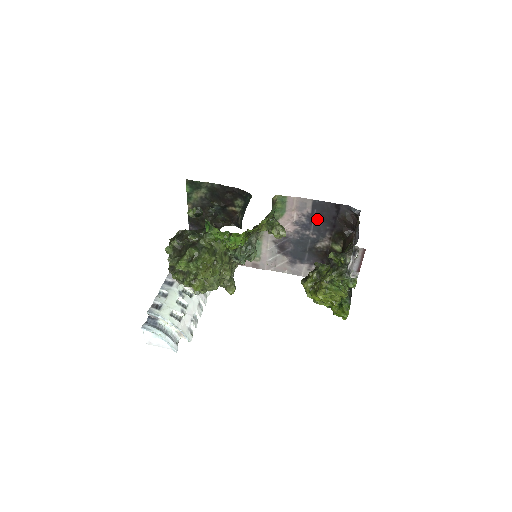
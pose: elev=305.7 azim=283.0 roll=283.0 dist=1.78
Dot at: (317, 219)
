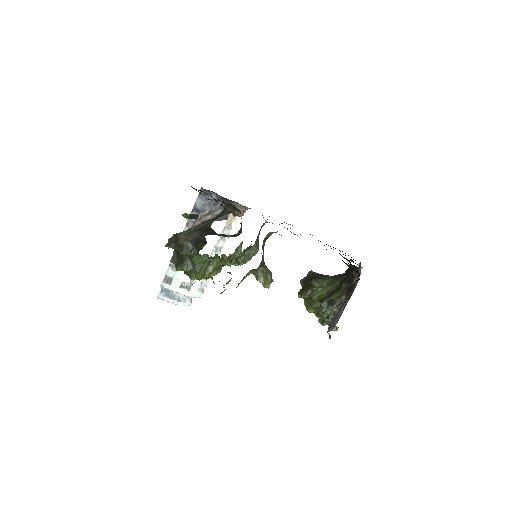
Dot at: occluded
